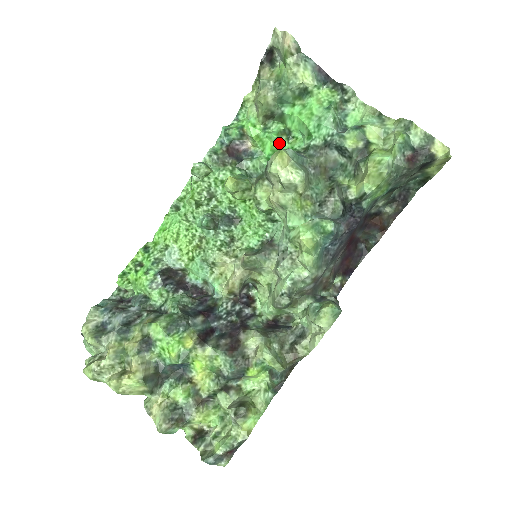
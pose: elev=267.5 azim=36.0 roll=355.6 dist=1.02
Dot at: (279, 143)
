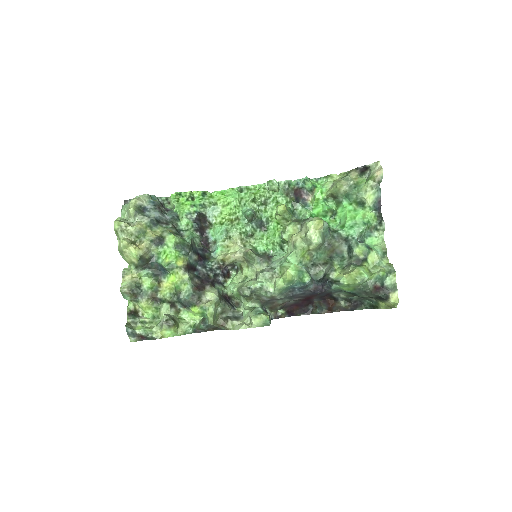
Dot at: (325, 214)
